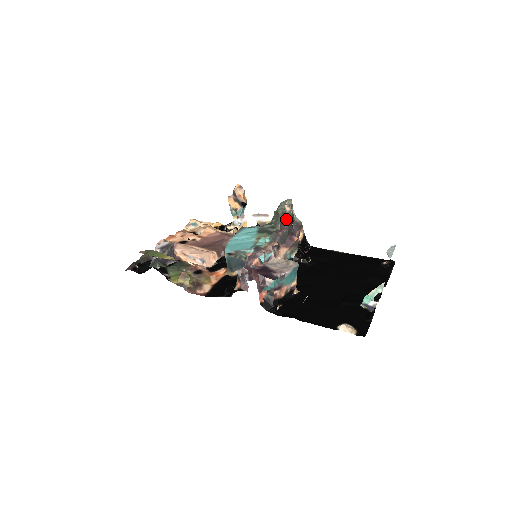
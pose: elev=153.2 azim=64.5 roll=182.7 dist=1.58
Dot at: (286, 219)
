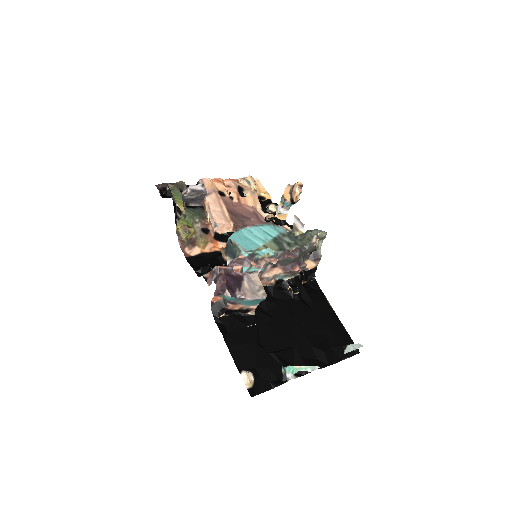
Dot at: (306, 247)
